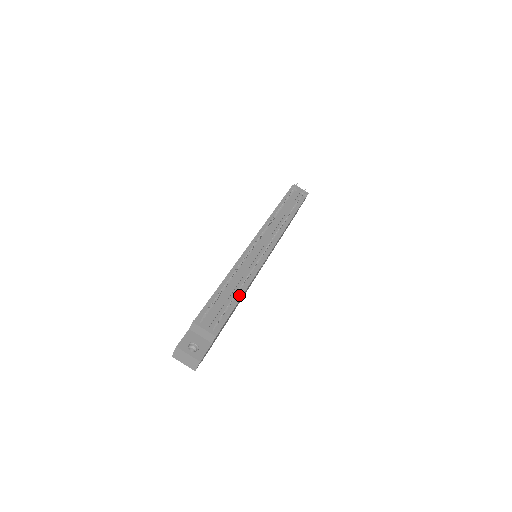
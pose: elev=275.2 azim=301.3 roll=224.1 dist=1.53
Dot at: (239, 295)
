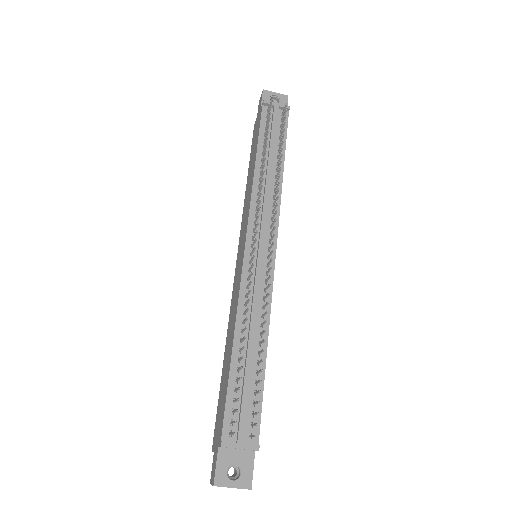
Dot at: (262, 356)
